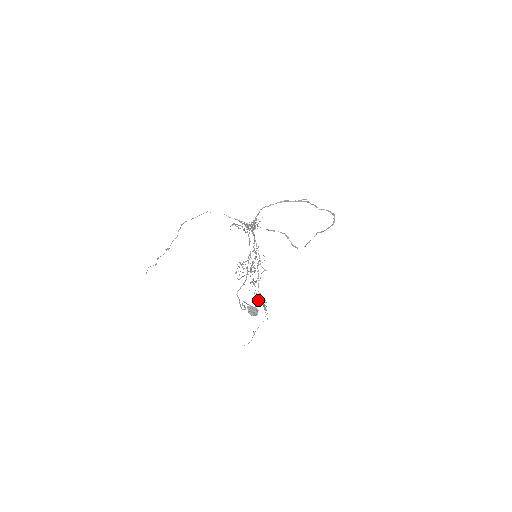
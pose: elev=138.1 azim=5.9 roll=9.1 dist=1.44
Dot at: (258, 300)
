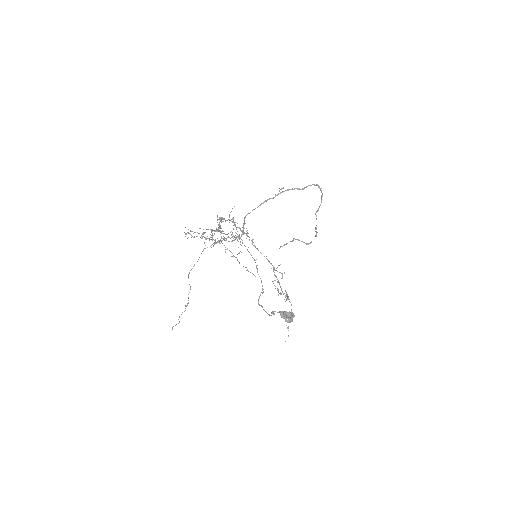
Dot at: occluded
